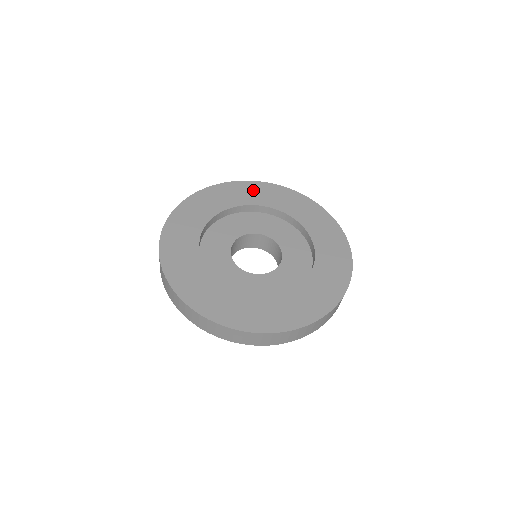
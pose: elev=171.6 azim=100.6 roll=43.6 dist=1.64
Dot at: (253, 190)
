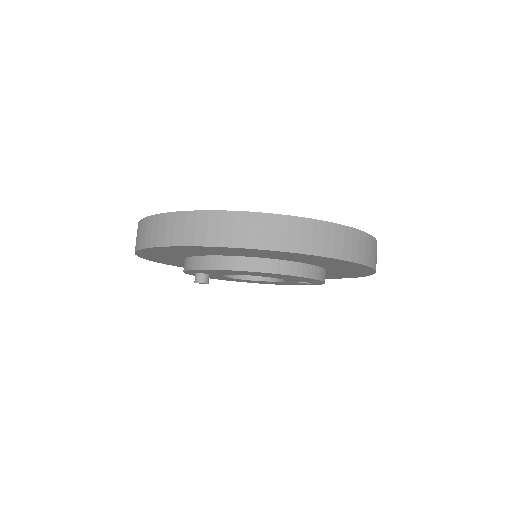
Dot at: occluded
